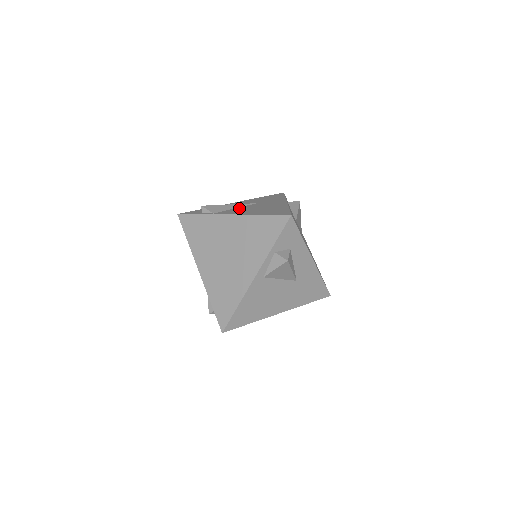
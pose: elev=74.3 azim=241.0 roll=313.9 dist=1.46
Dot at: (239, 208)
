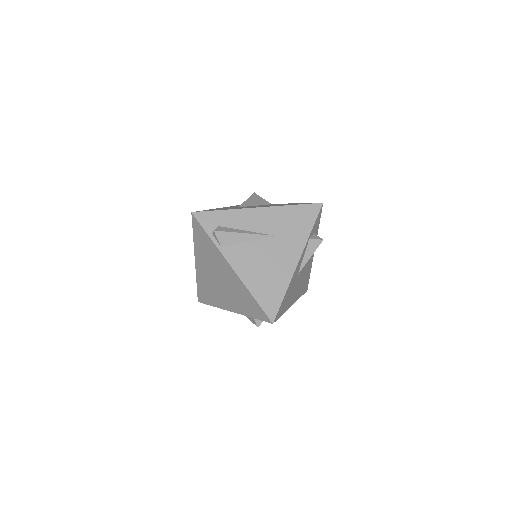
Dot at: (250, 246)
